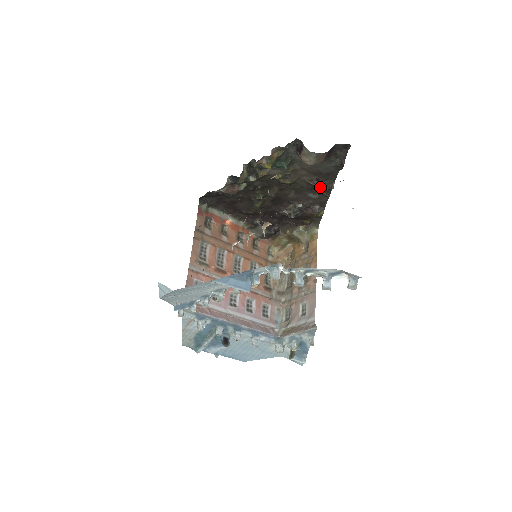
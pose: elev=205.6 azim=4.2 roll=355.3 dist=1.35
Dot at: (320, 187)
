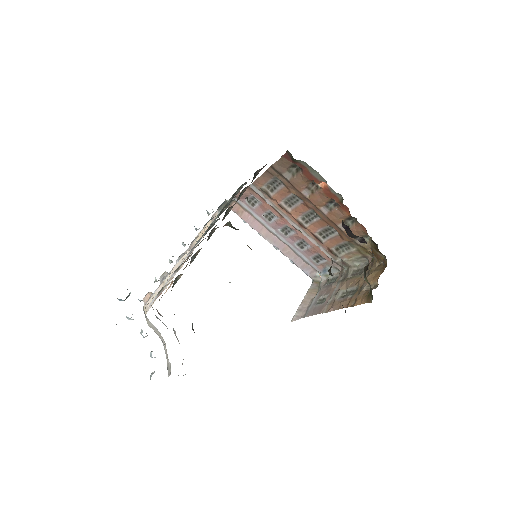
Dot at: occluded
